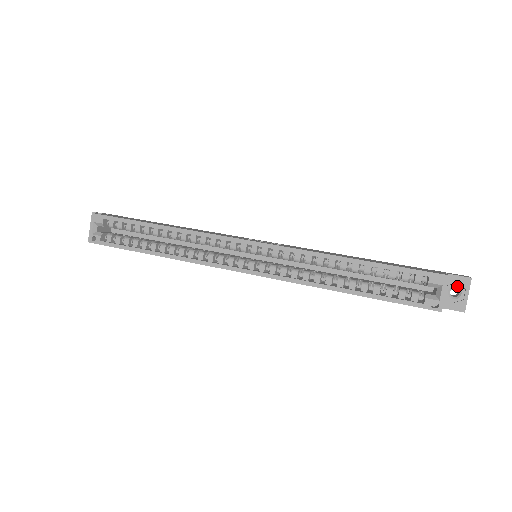
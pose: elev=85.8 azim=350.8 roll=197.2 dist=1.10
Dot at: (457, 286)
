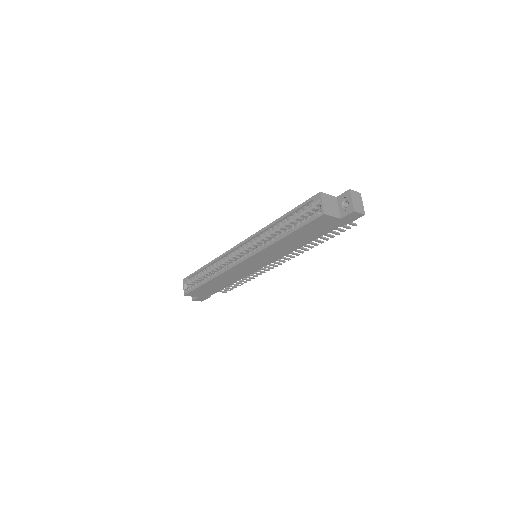
Dot at: (345, 199)
